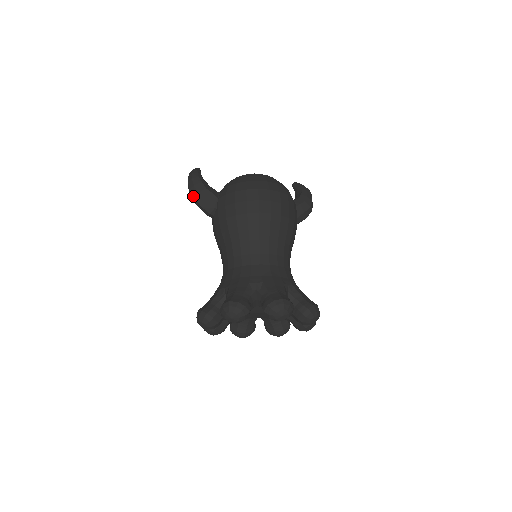
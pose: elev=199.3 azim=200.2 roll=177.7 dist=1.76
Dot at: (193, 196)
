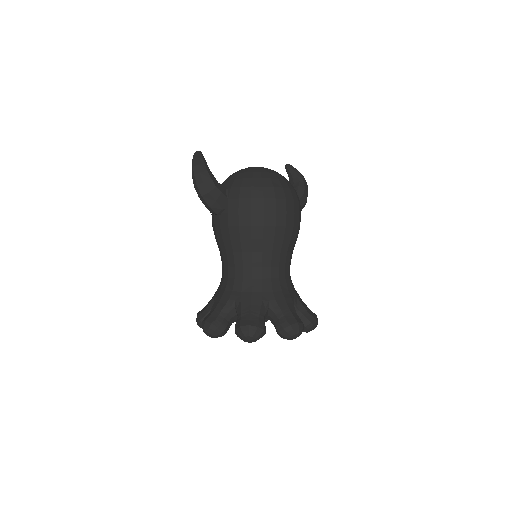
Dot at: (201, 195)
